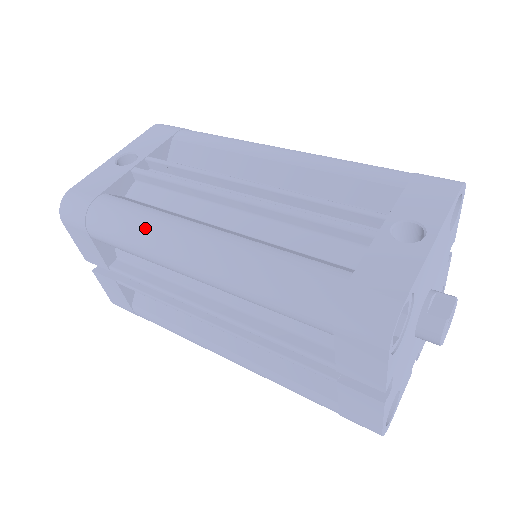
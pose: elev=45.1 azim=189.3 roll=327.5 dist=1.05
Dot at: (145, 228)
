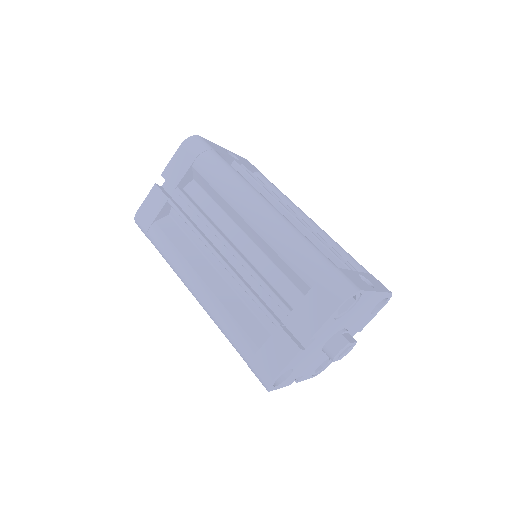
Dot at: (240, 180)
